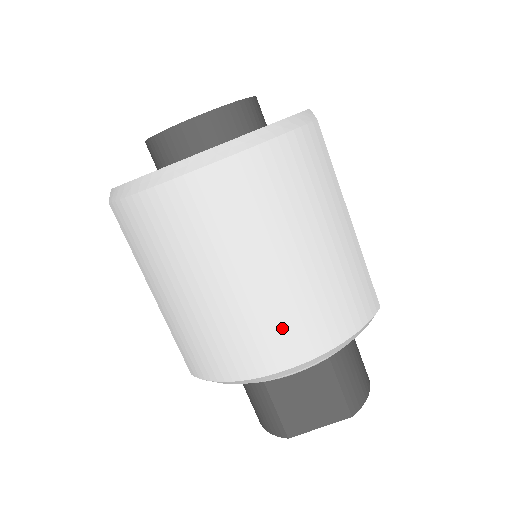
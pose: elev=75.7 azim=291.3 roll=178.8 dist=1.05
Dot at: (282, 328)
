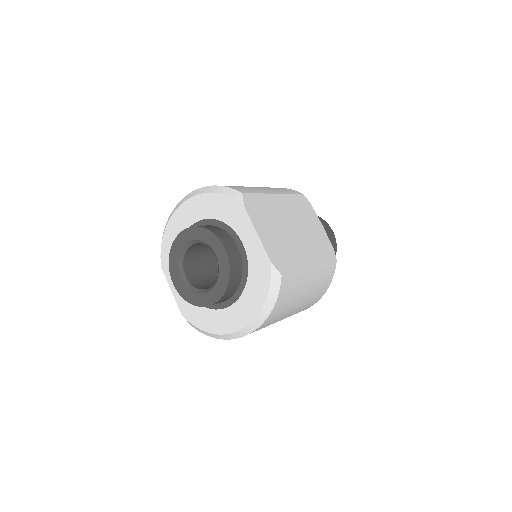
Dot at: occluded
